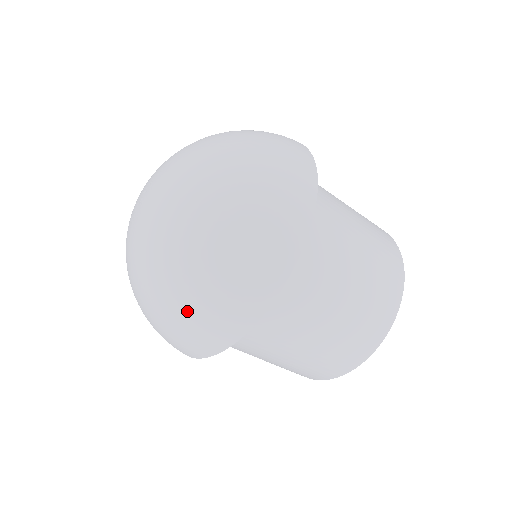
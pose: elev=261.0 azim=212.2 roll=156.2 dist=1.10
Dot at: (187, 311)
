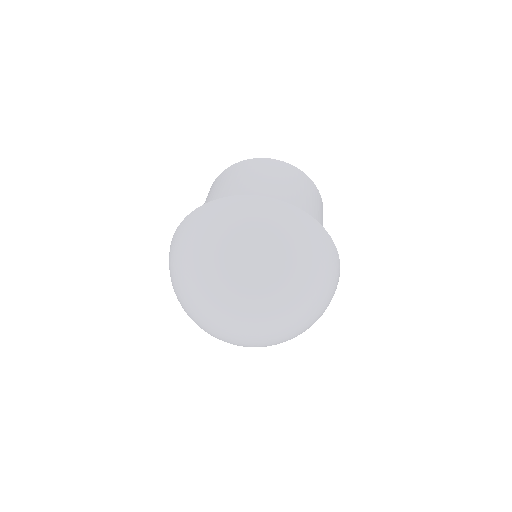
Dot at: occluded
